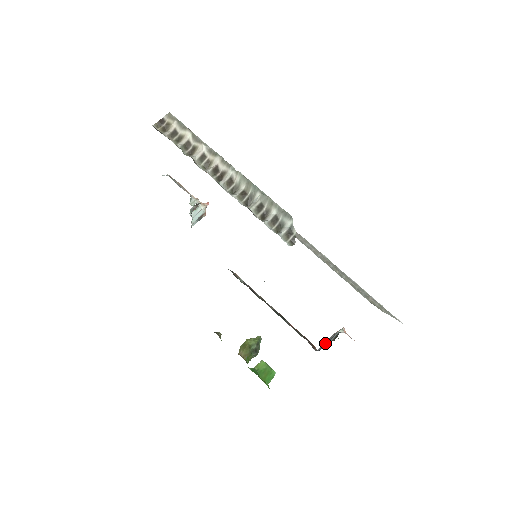
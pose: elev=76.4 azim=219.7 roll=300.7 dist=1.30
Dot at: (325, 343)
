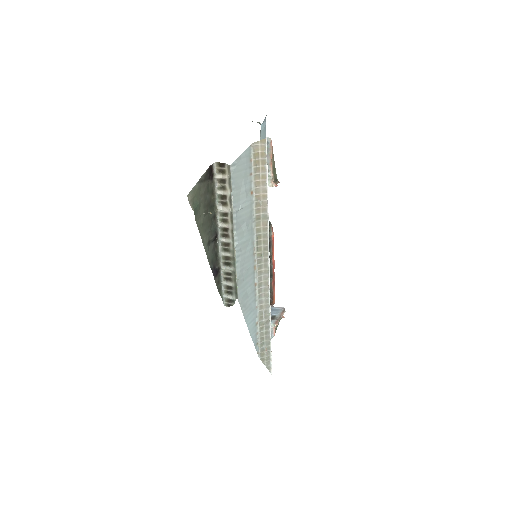
Dot at: (275, 311)
